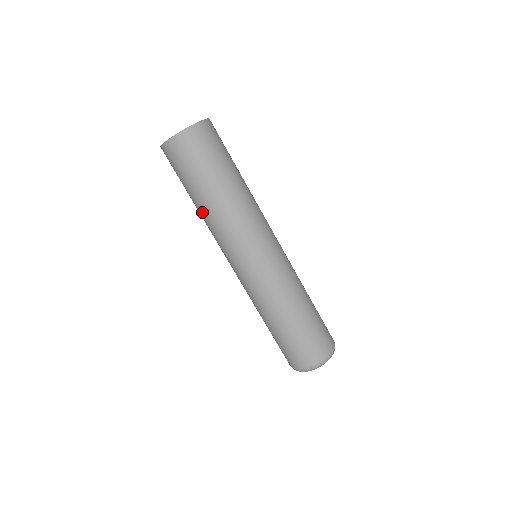
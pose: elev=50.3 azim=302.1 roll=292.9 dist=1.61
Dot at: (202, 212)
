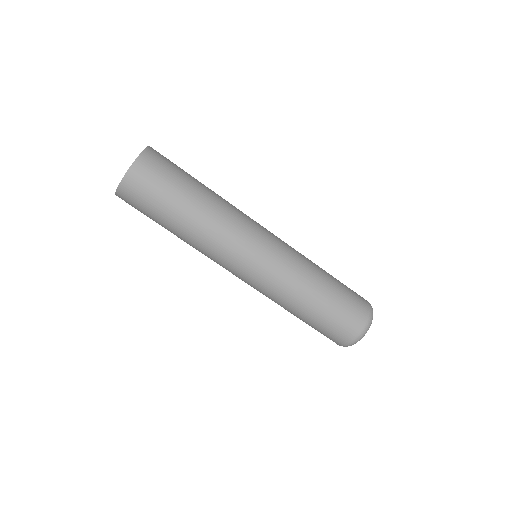
Dot at: occluded
